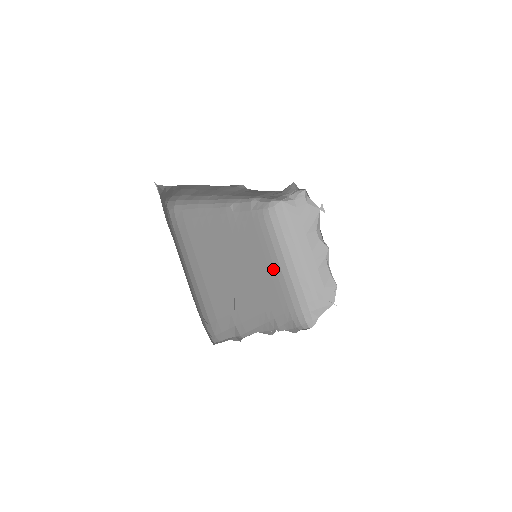
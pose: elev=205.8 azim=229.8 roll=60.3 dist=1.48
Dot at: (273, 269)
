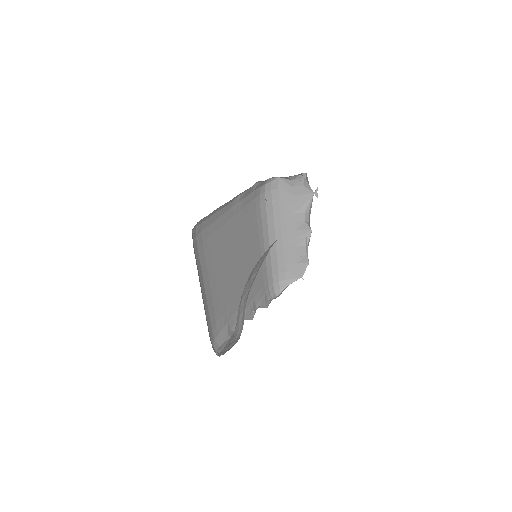
Dot at: (259, 248)
